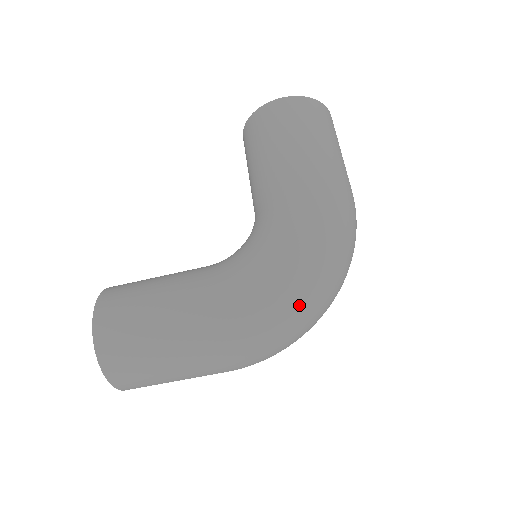
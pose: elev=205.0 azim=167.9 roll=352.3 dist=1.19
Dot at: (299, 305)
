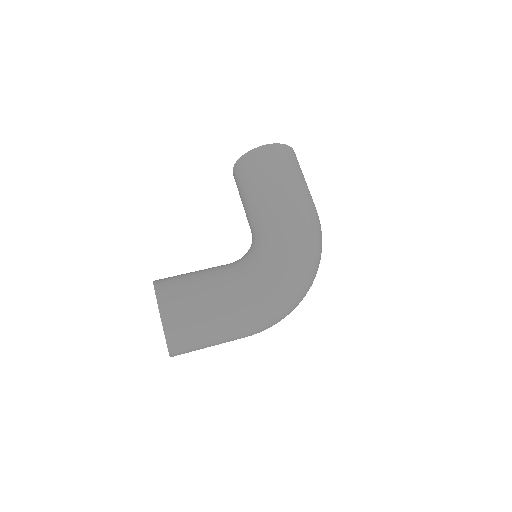
Dot at: (300, 289)
